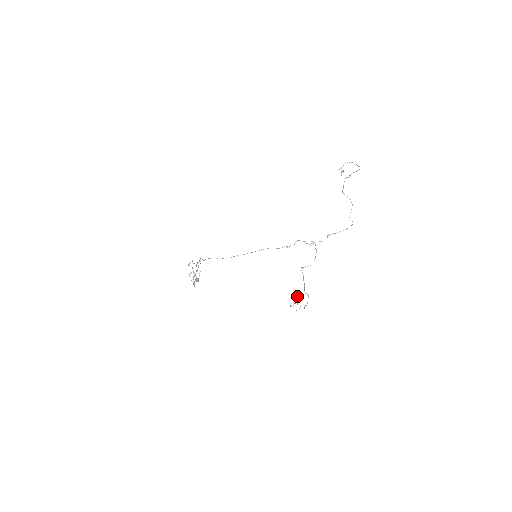
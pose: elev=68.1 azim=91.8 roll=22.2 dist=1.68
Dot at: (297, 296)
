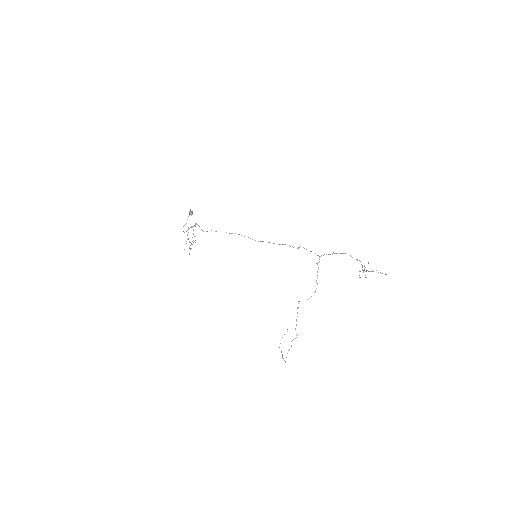
Dot at: occluded
